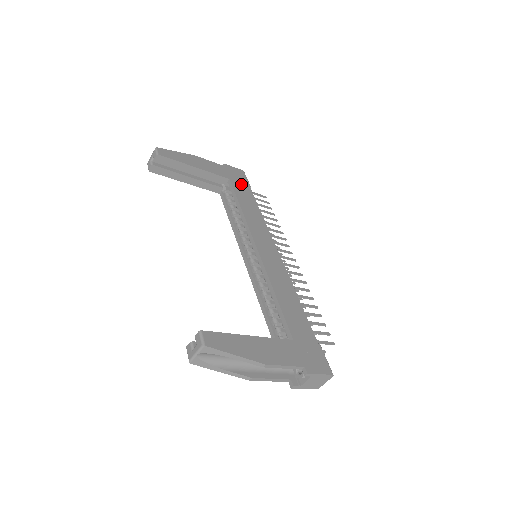
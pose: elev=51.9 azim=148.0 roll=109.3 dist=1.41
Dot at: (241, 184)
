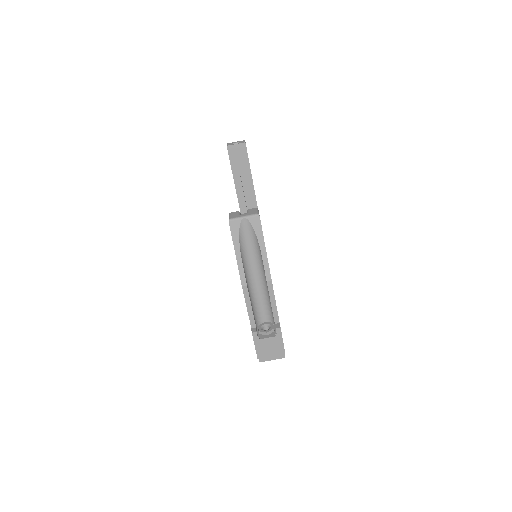
Dot at: occluded
